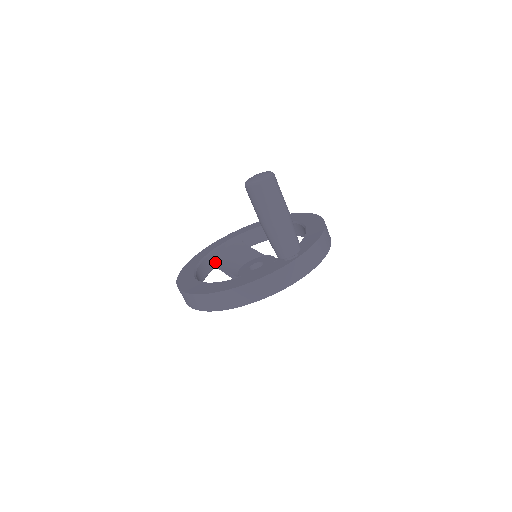
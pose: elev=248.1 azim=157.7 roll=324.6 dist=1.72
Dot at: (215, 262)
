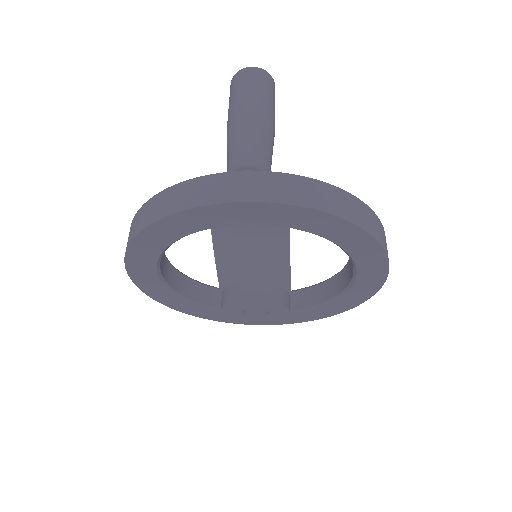
Dot at: occluded
